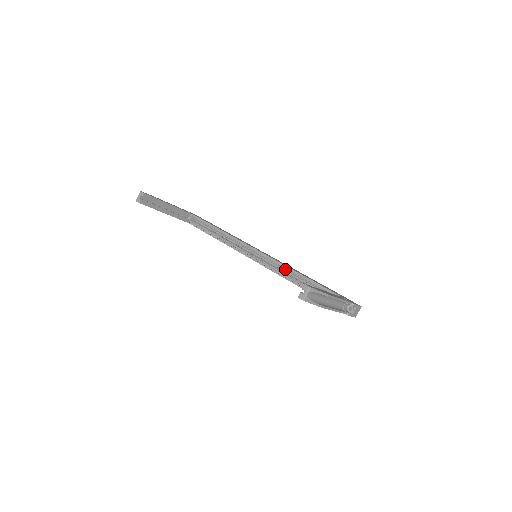
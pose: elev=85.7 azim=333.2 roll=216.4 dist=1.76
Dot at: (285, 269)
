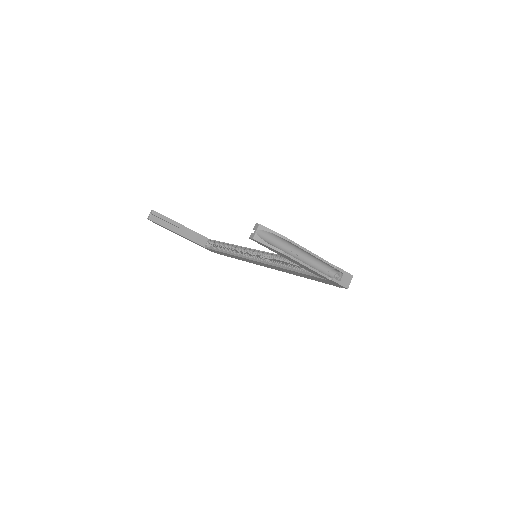
Dot at: (280, 259)
